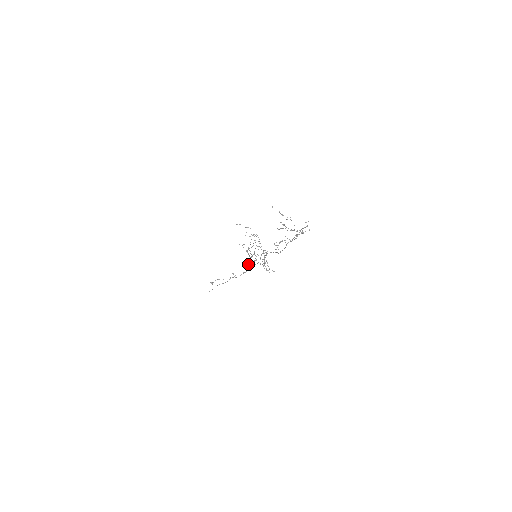
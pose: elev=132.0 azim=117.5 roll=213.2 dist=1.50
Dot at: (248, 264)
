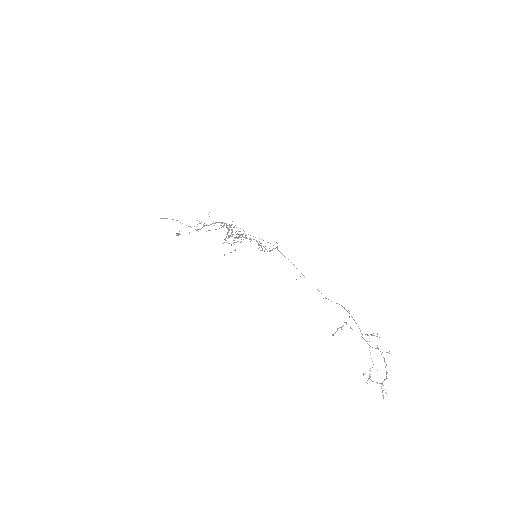
Dot at: occluded
